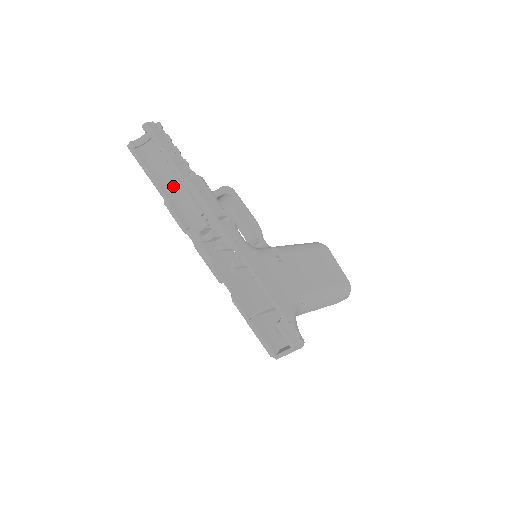
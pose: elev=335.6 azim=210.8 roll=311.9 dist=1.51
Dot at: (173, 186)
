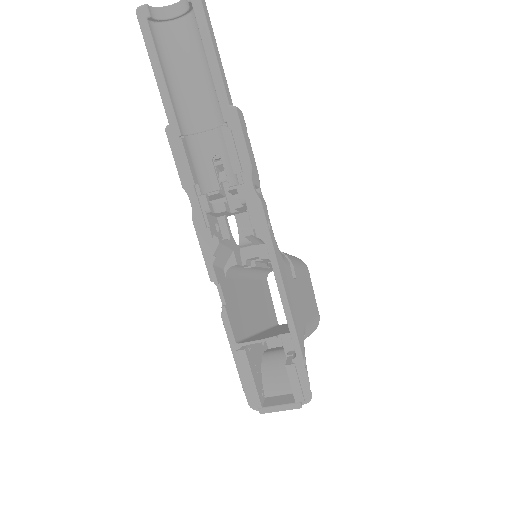
Dot at: (187, 109)
